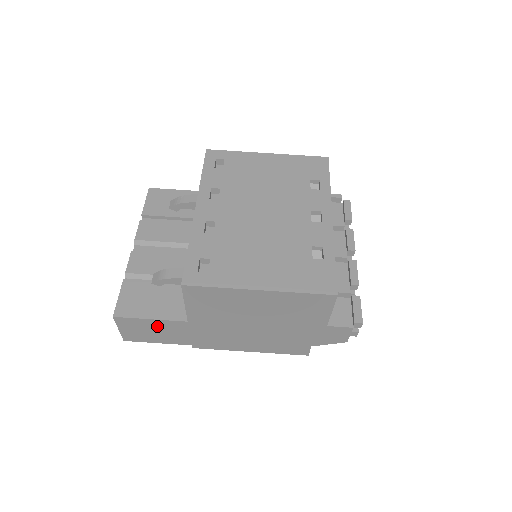
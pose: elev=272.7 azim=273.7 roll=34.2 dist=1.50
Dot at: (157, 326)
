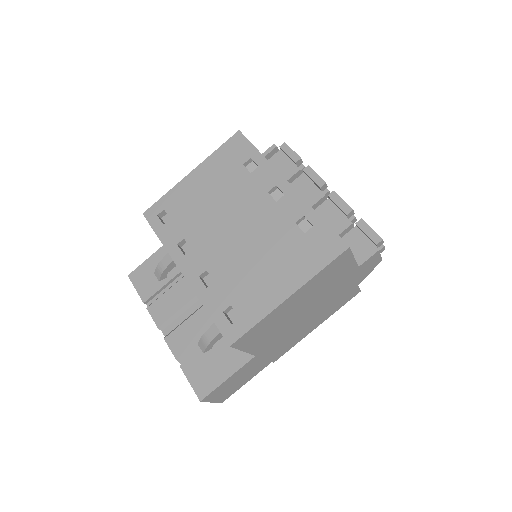
Dot at: (236, 377)
